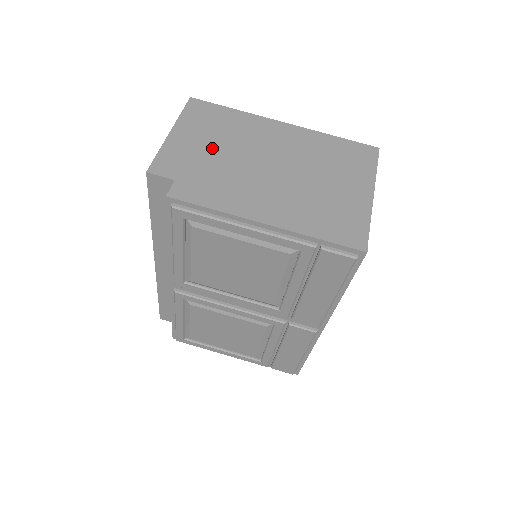
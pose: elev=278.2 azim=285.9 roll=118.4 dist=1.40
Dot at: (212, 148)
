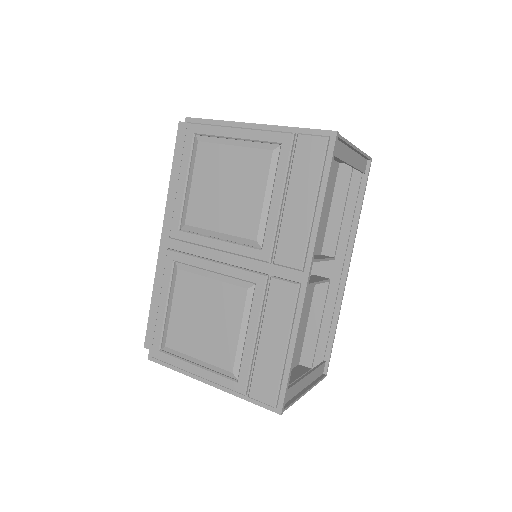
Dot at: occluded
